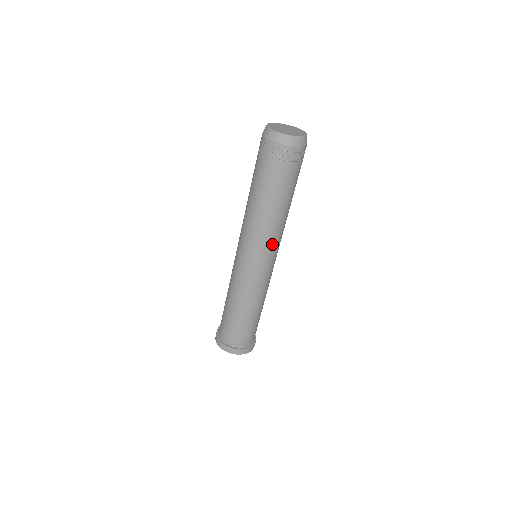
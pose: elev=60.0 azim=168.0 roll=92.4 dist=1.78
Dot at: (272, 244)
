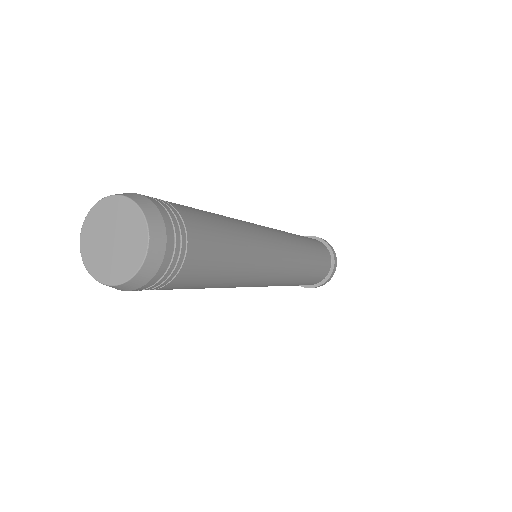
Dot at: (267, 257)
